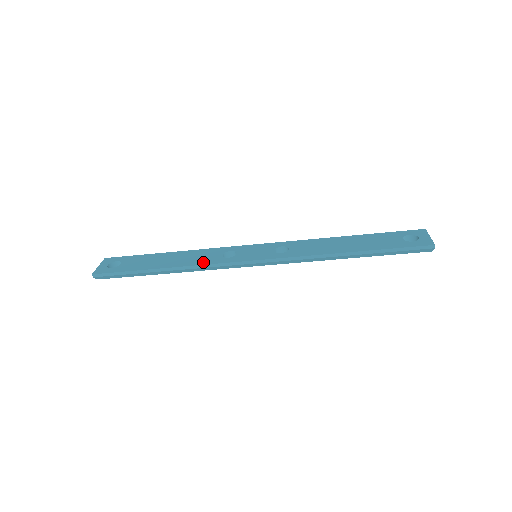
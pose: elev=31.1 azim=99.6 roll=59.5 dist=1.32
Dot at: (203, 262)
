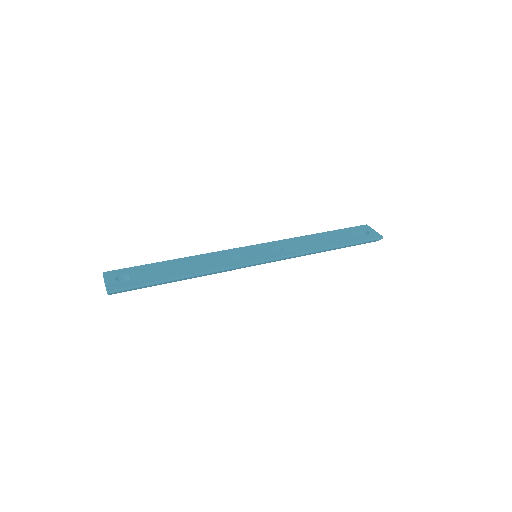
Dot at: (218, 266)
